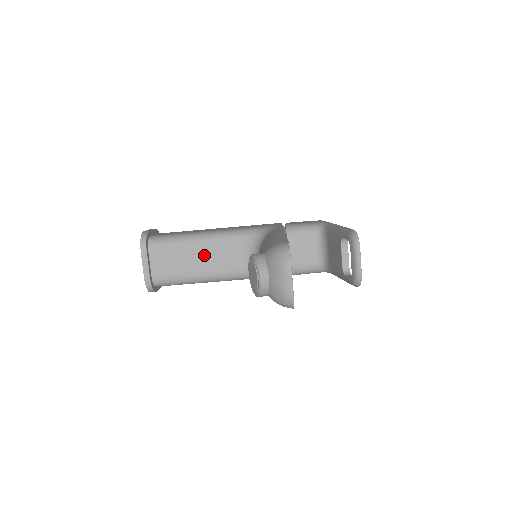
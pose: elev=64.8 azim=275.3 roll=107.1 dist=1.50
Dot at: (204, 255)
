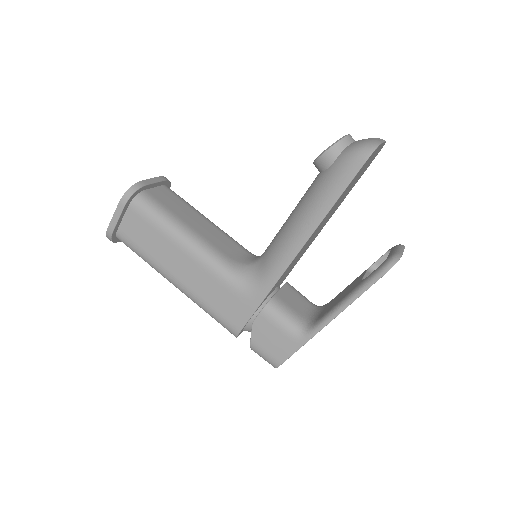
Dot at: (205, 225)
